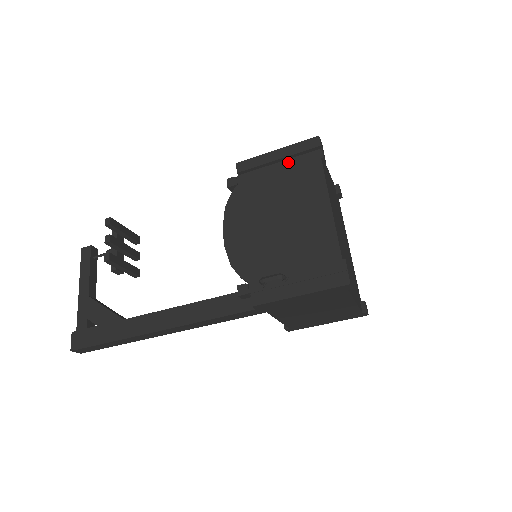
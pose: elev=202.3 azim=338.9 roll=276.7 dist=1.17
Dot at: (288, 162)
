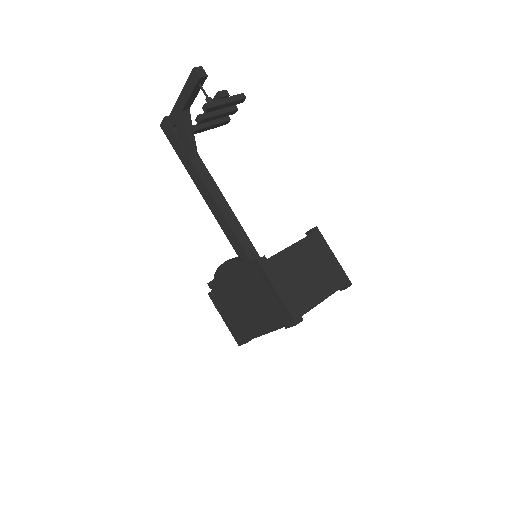
Dot at: (274, 303)
